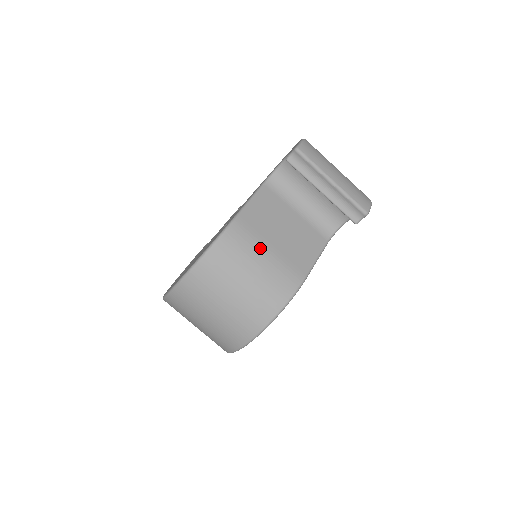
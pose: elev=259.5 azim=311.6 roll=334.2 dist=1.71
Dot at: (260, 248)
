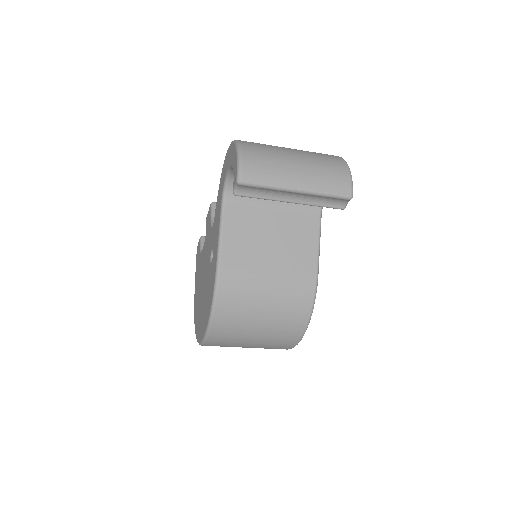
Dot at: (259, 281)
